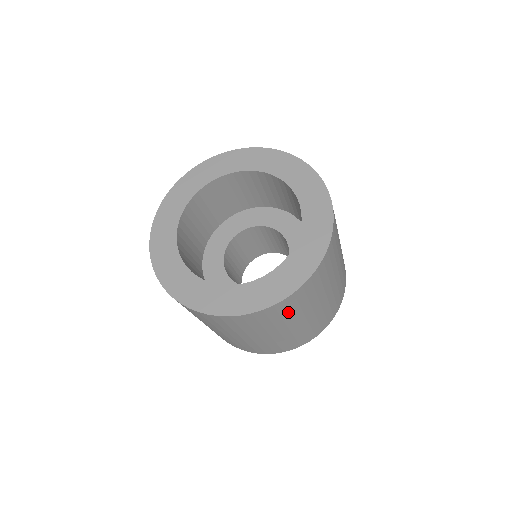
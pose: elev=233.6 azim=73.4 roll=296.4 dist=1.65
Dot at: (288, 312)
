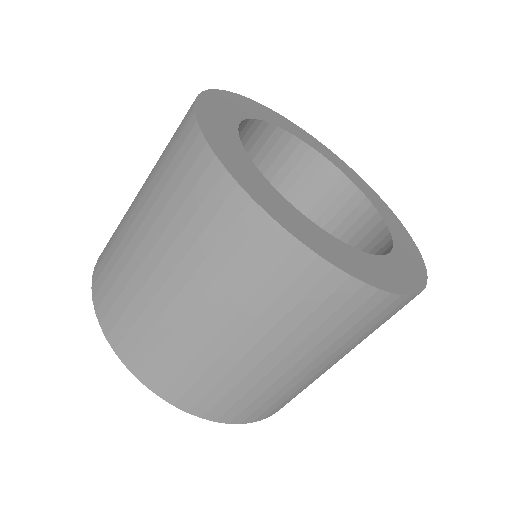
Dot at: (359, 328)
